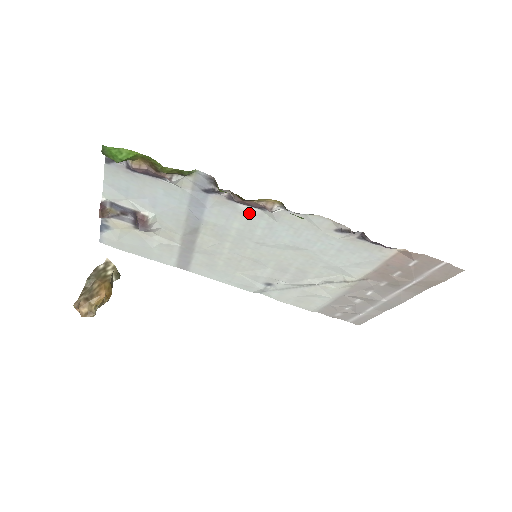
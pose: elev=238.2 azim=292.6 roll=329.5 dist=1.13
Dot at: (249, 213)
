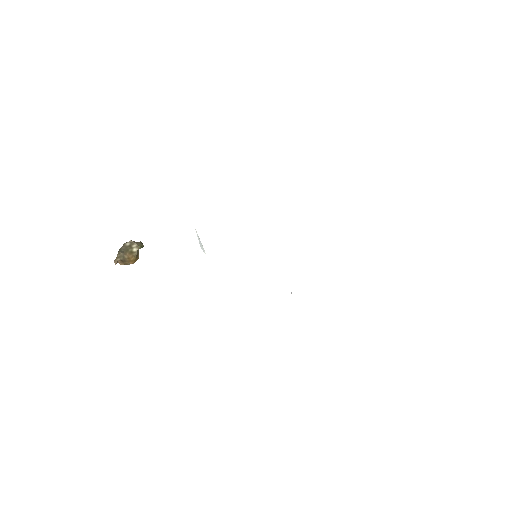
Dot at: occluded
